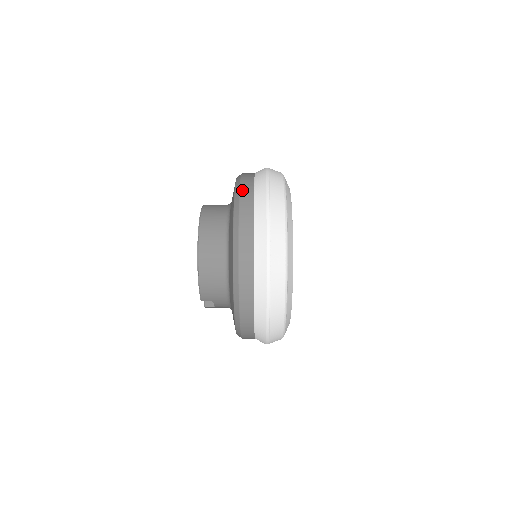
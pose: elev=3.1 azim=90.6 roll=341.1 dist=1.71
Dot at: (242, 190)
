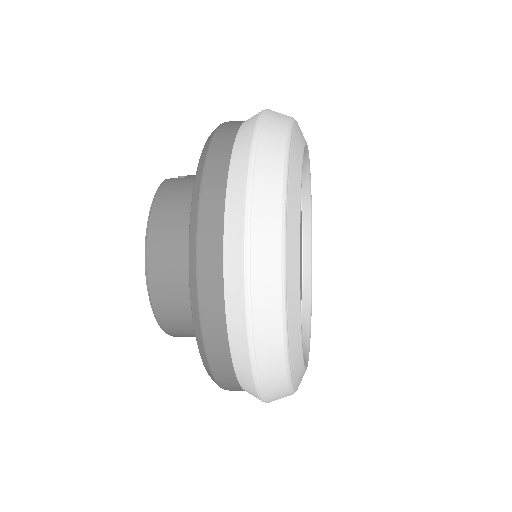
Dot at: (201, 229)
